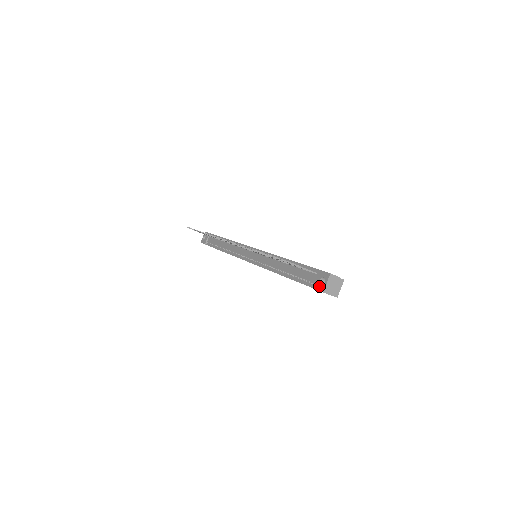
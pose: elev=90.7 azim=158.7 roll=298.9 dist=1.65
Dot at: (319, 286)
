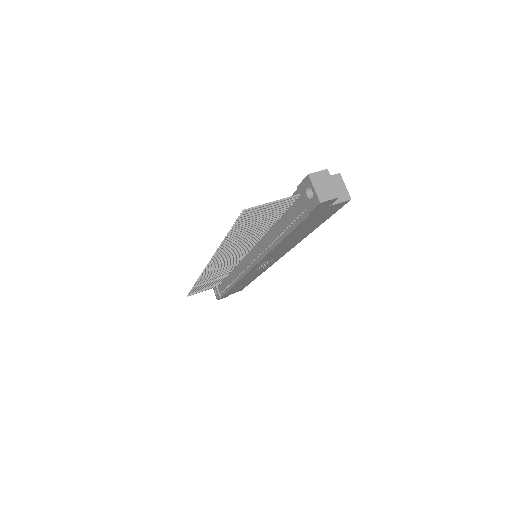
Dot at: (311, 202)
